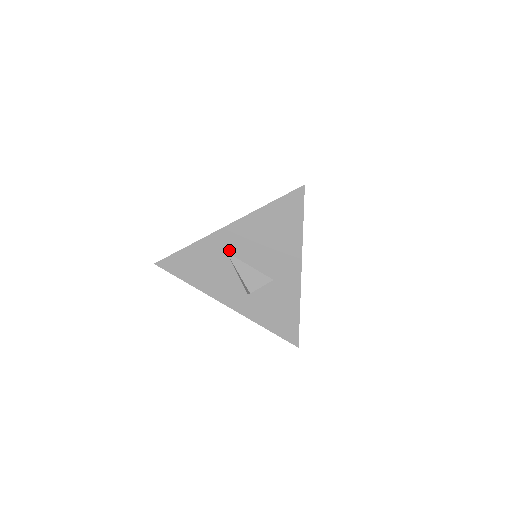
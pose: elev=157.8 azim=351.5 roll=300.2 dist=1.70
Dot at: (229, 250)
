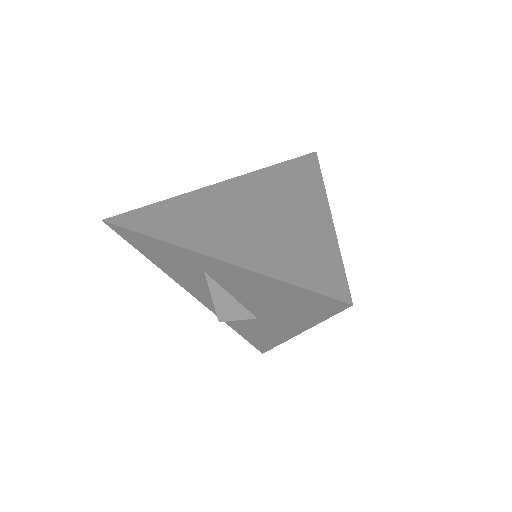
Dot at: (209, 272)
